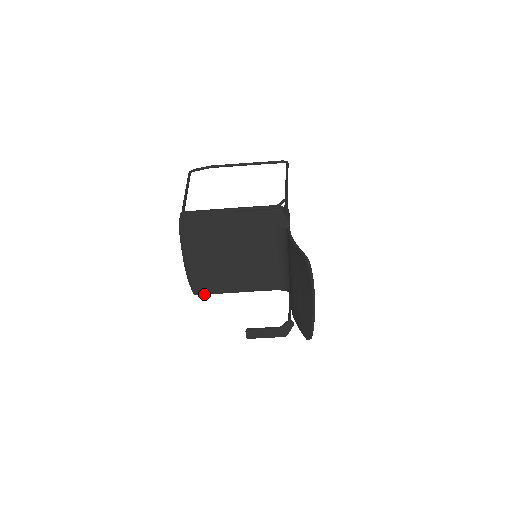
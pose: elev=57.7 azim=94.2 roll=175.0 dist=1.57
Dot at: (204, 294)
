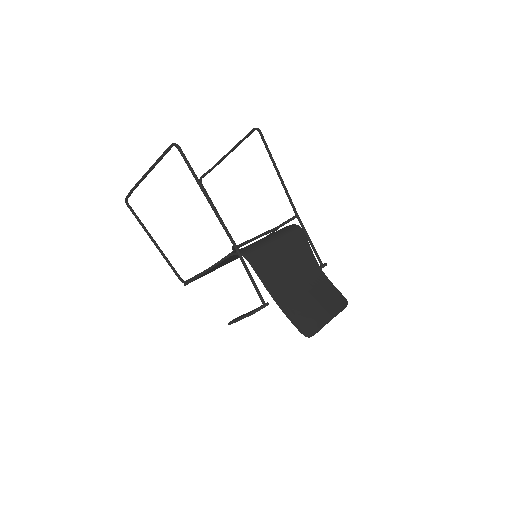
Dot at: occluded
